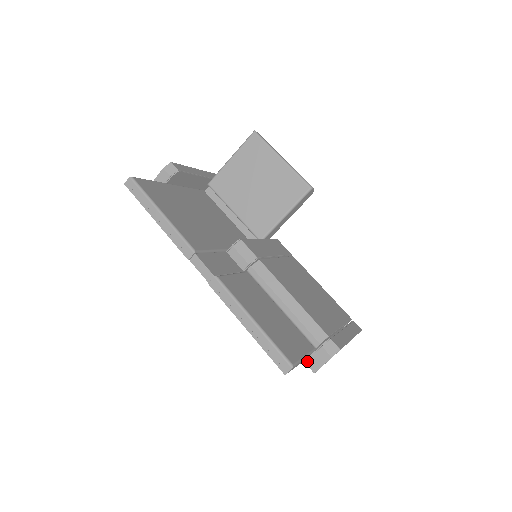
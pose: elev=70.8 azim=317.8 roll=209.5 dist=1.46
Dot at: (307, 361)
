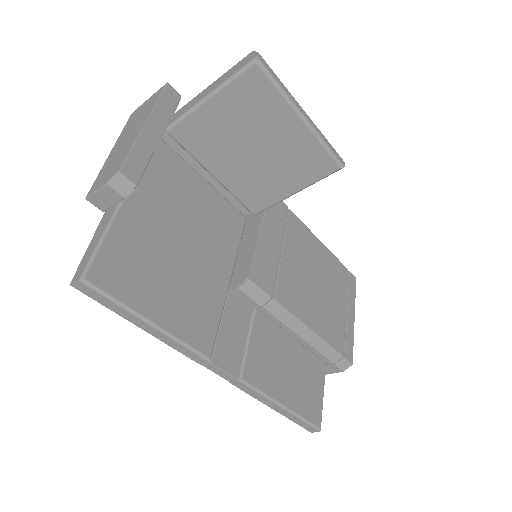
Dot at: occluded
